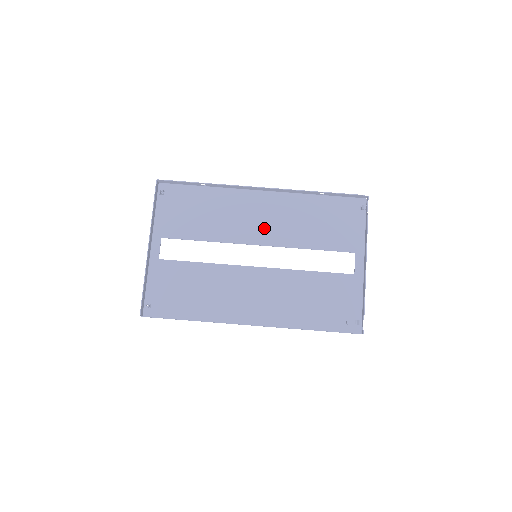
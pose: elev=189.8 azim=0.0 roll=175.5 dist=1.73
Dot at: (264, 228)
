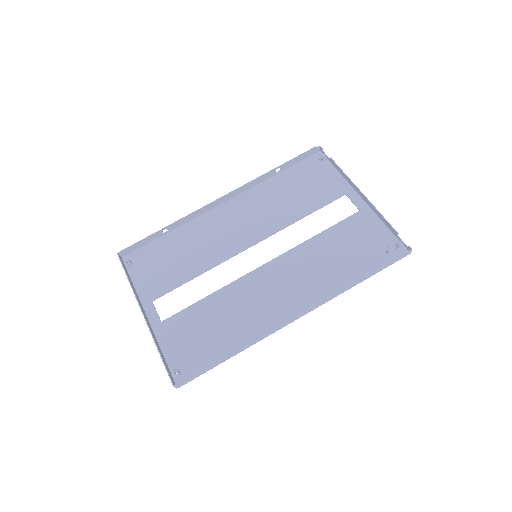
Dot at: (247, 229)
